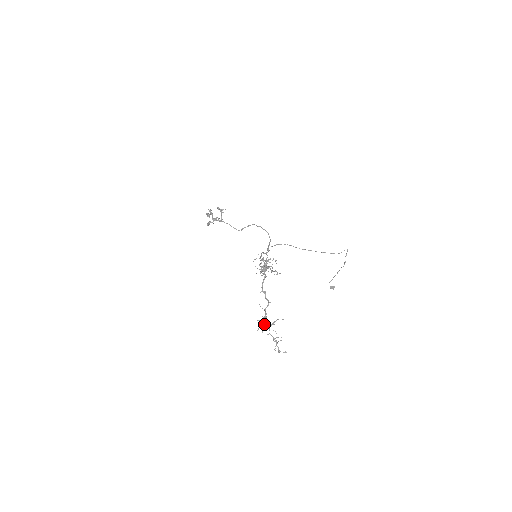
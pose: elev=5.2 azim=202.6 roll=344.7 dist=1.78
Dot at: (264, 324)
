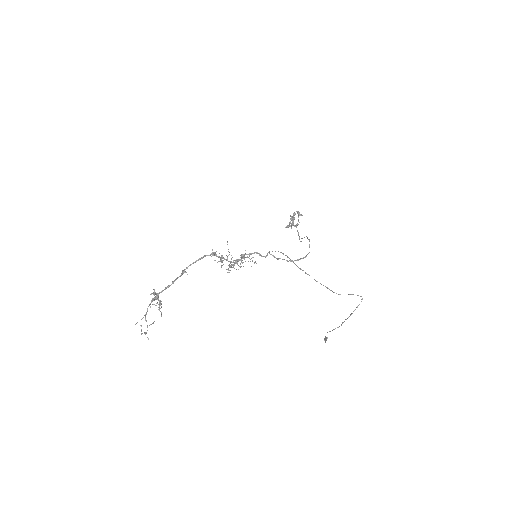
Dot at: (159, 301)
